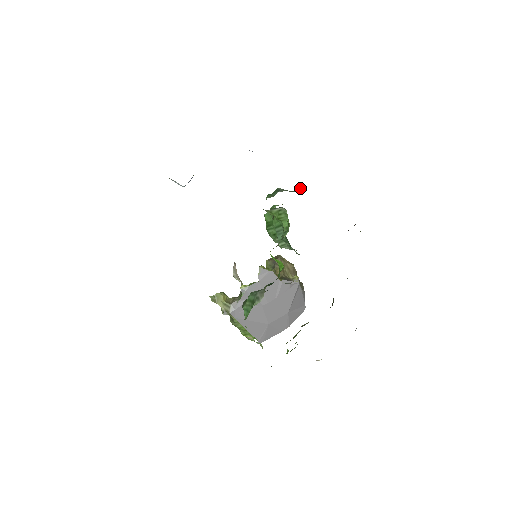
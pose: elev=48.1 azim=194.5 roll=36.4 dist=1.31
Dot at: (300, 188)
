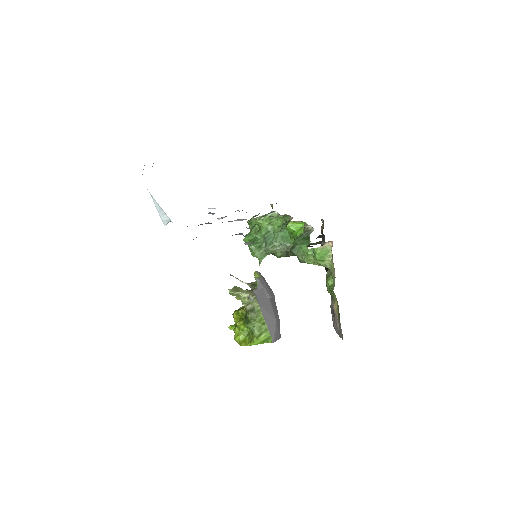
Dot at: occluded
